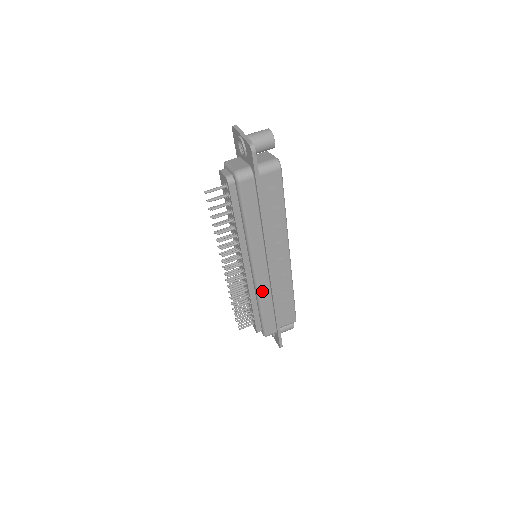
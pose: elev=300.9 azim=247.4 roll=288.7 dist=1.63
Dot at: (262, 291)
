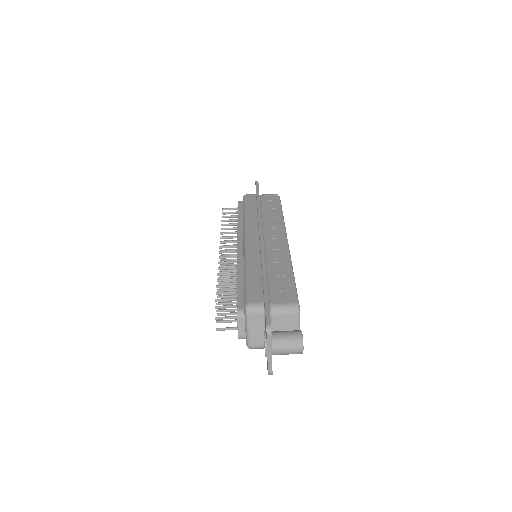
Dot at: occluded
